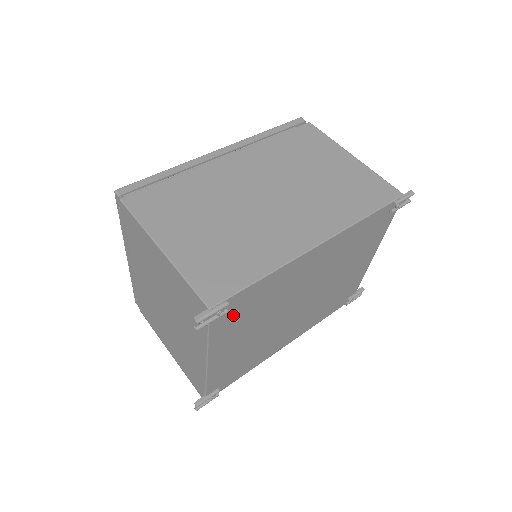
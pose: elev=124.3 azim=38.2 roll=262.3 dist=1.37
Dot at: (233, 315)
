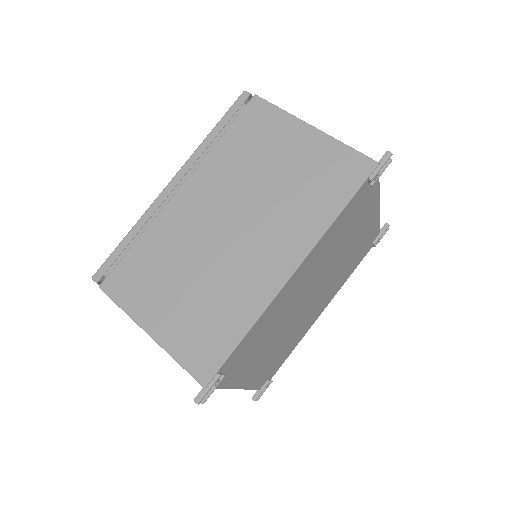
Dot at: (236, 365)
